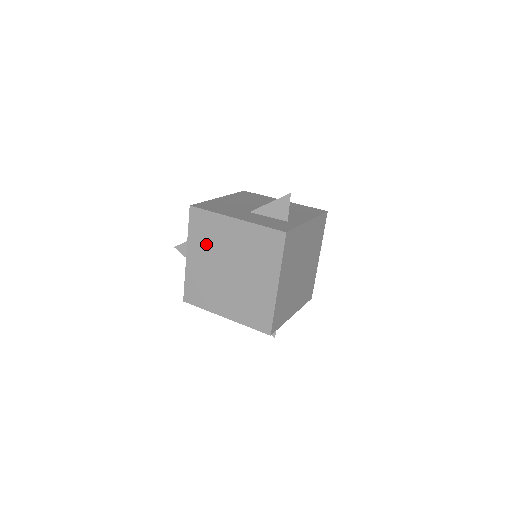
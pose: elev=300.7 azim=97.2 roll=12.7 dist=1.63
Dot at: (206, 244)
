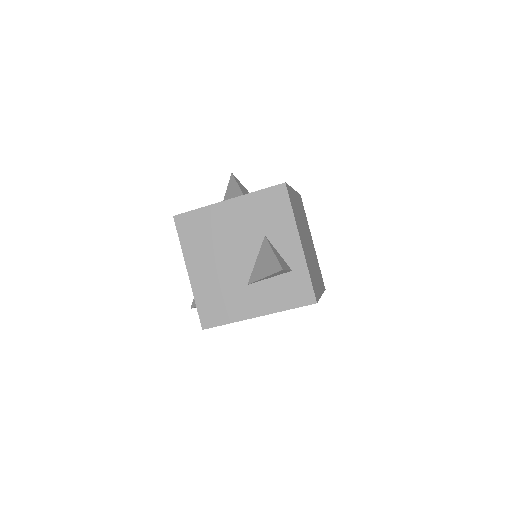
Dot at: occluded
